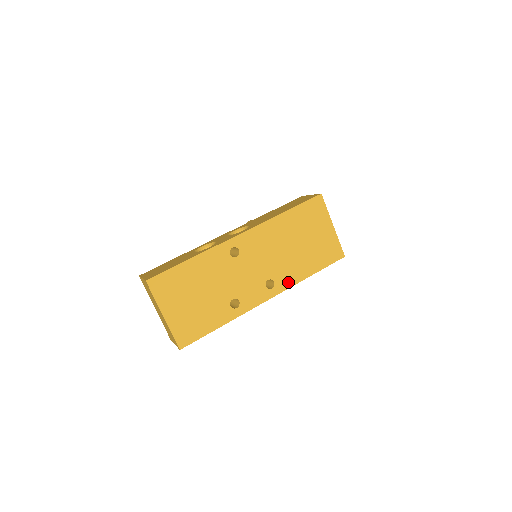
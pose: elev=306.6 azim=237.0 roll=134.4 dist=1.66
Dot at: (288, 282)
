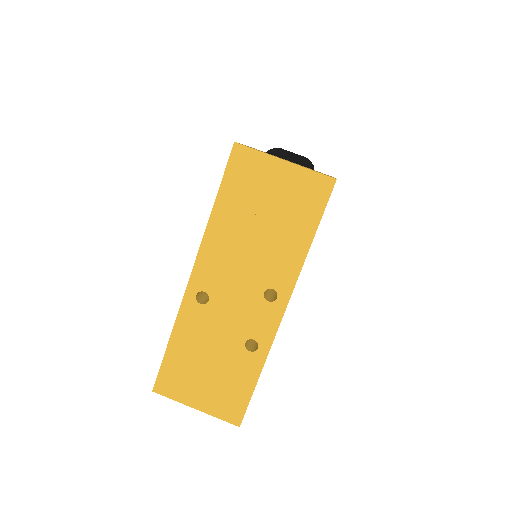
Dot at: (290, 275)
